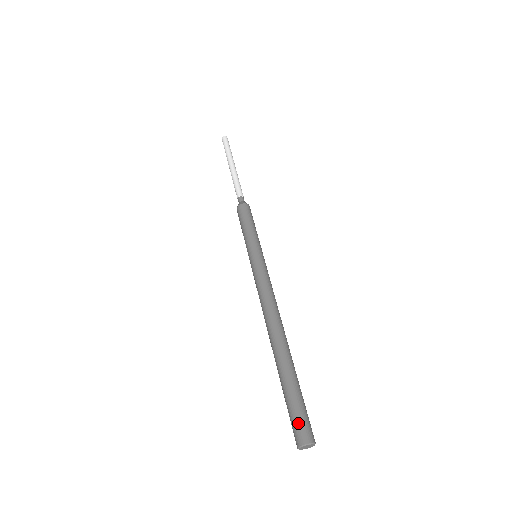
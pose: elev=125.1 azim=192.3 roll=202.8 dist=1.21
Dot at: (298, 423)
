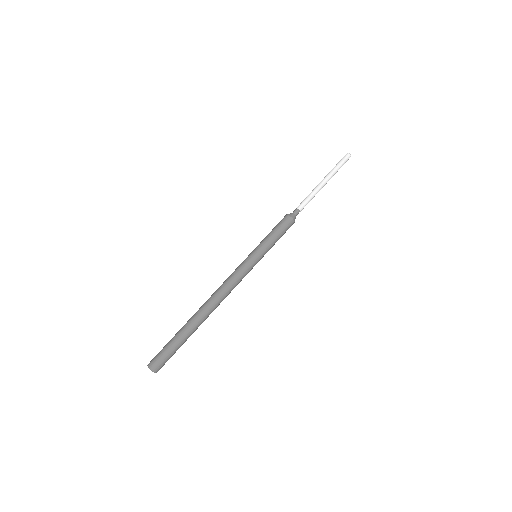
Dot at: (160, 358)
